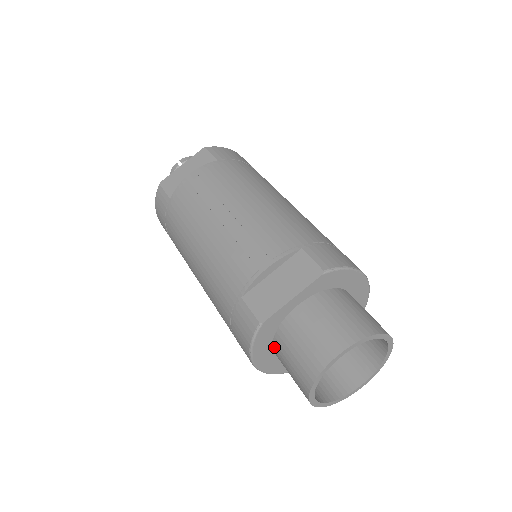
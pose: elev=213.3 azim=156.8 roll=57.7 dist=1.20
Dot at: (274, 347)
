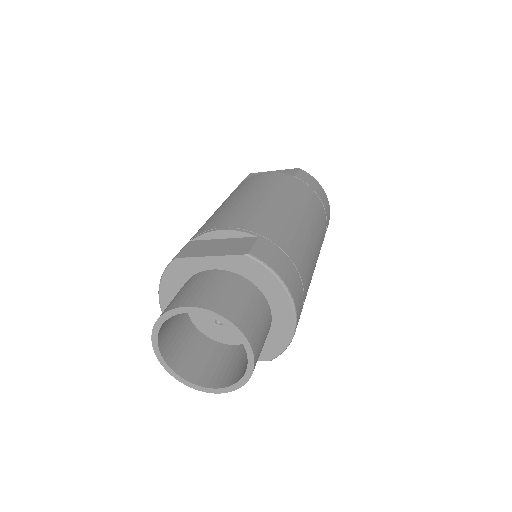
Dot at: occluded
